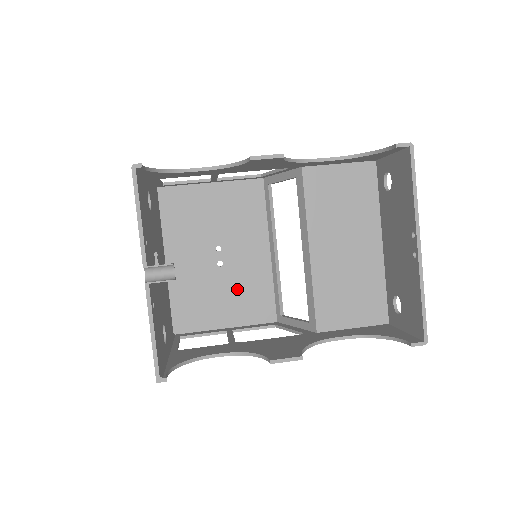
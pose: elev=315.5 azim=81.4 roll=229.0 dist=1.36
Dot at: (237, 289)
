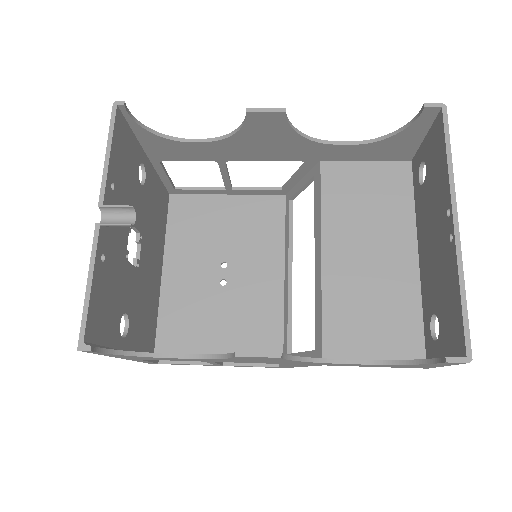
Dot at: (238, 315)
